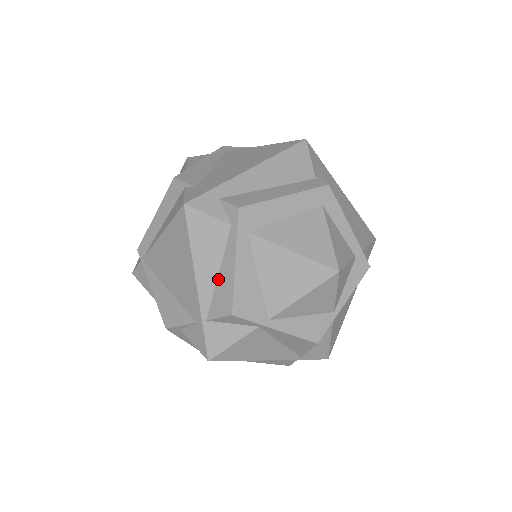
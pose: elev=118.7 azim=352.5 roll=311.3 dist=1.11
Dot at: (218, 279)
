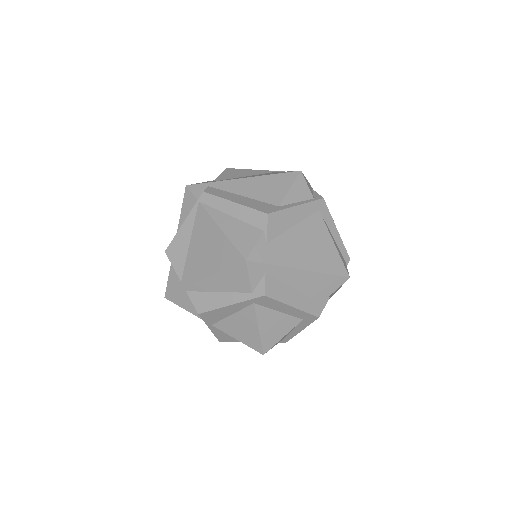
Dot at: (214, 293)
